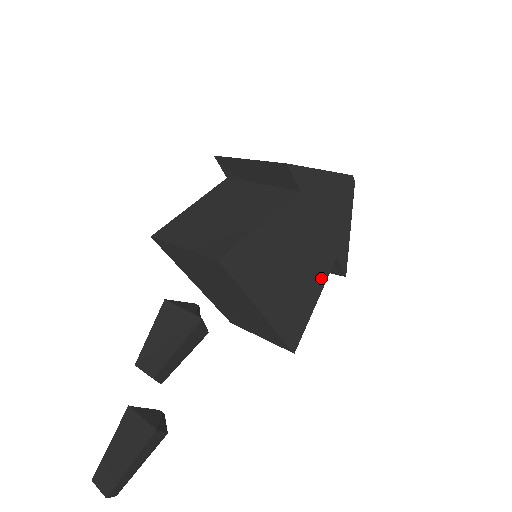
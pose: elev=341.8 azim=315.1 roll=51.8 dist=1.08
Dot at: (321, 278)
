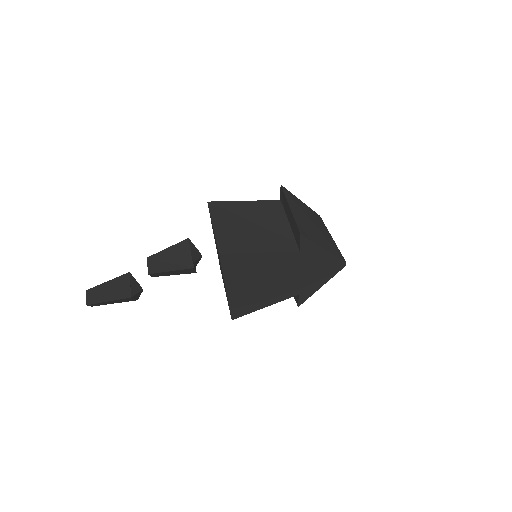
Dot at: (280, 298)
